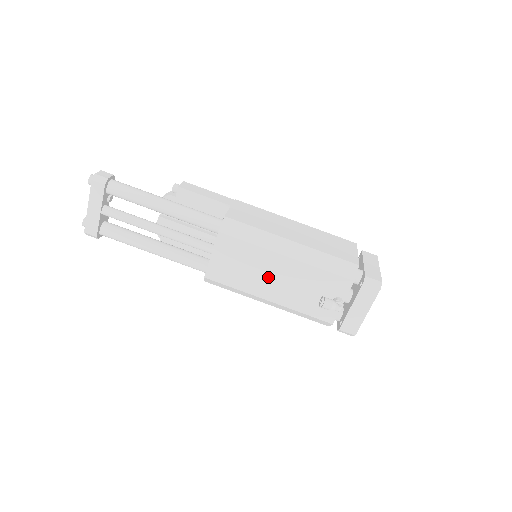
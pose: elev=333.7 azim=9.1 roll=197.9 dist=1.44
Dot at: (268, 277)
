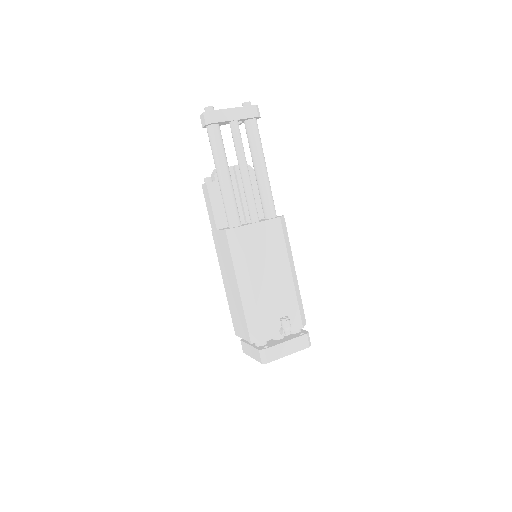
Dot at: (270, 272)
